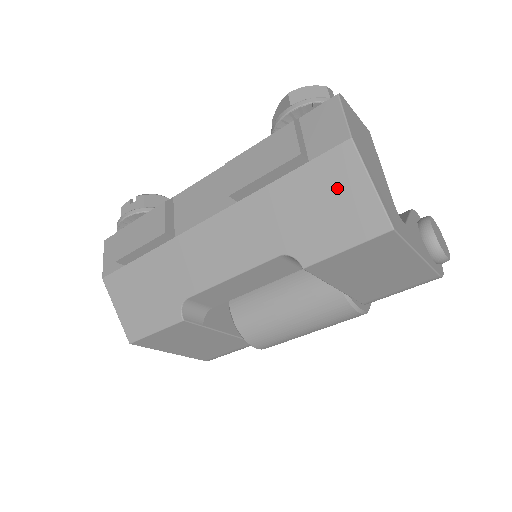
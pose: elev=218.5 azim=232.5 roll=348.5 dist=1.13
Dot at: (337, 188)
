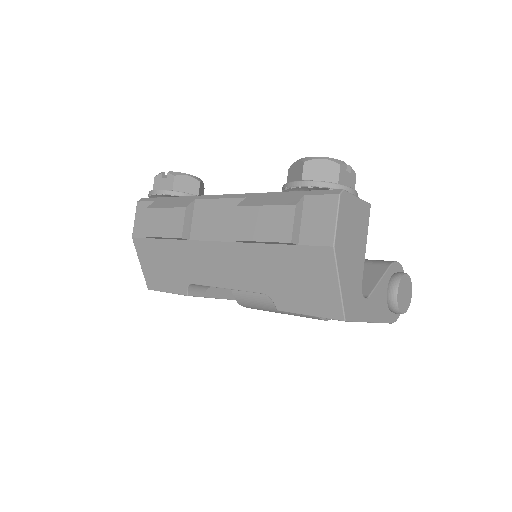
Dot at: (314, 274)
